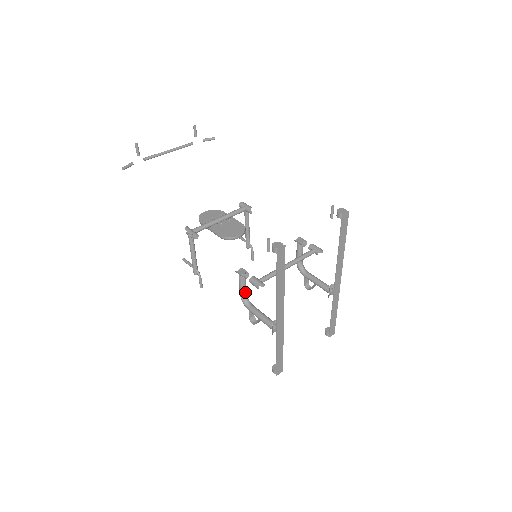
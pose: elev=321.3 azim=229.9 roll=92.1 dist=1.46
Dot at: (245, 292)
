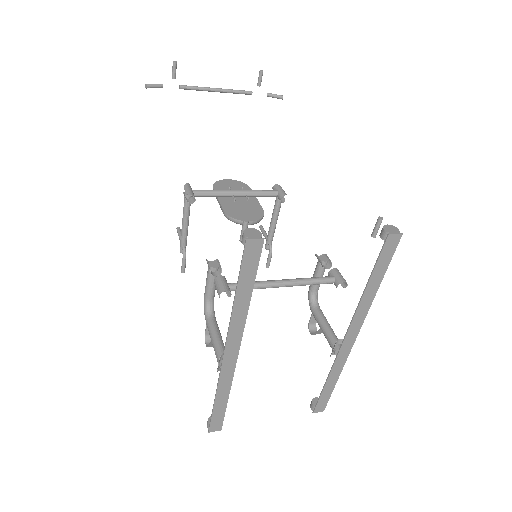
Dot at: (211, 296)
